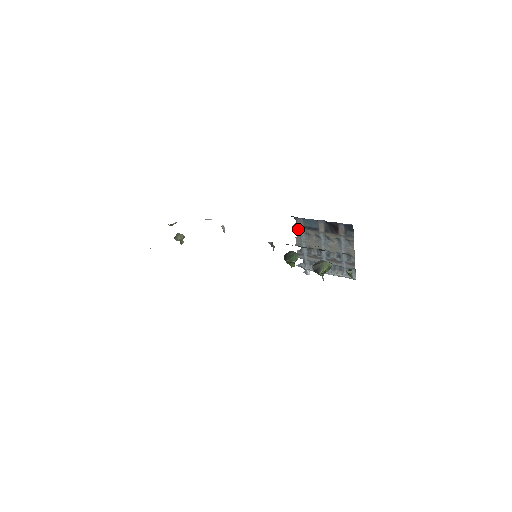
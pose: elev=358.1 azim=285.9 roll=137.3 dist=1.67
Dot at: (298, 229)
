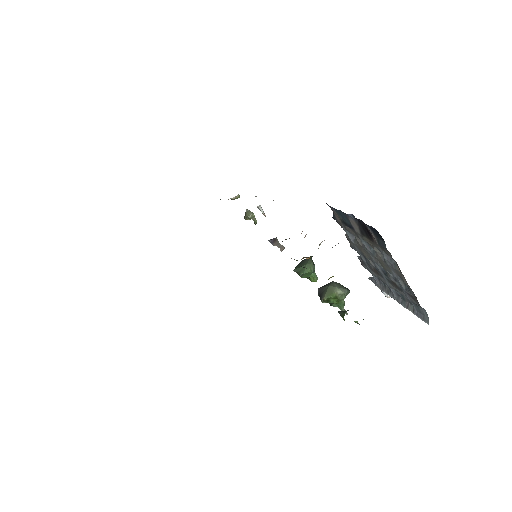
Dot at: (340, 223)
